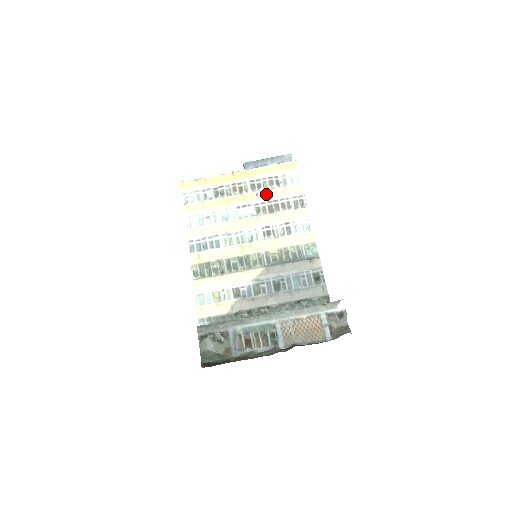
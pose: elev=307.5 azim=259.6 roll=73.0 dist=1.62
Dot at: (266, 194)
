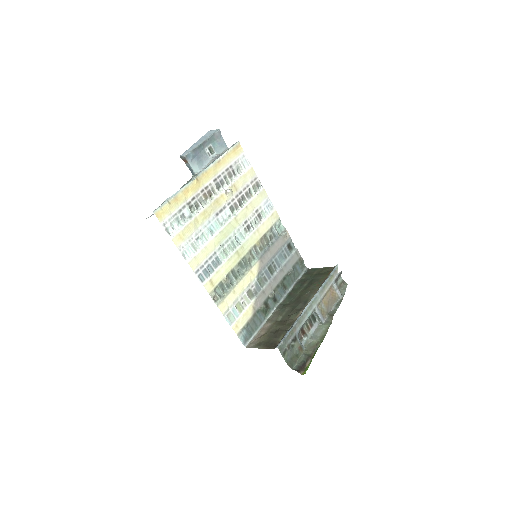
Dot at: (232, 189)
